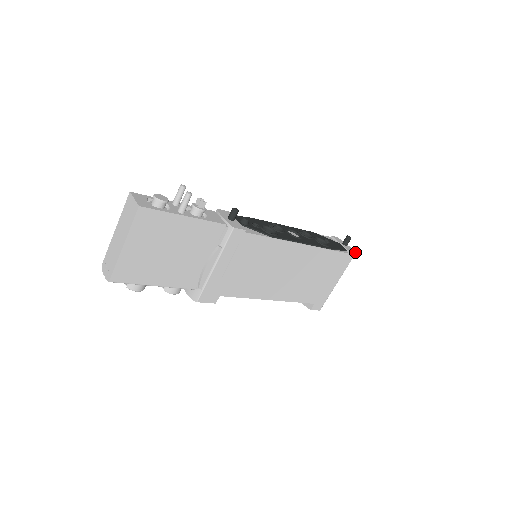
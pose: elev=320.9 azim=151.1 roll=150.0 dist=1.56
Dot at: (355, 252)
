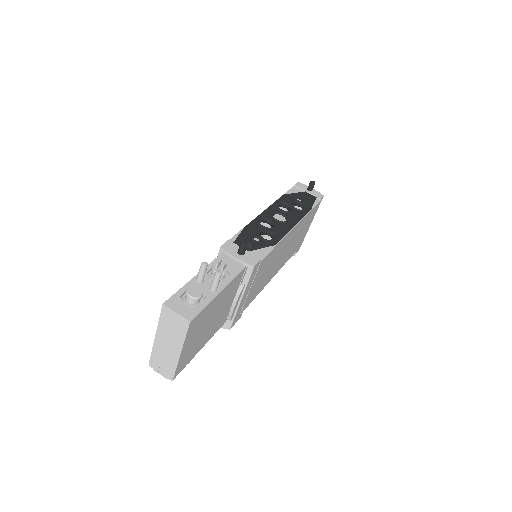
Dot at: (322, 195)
